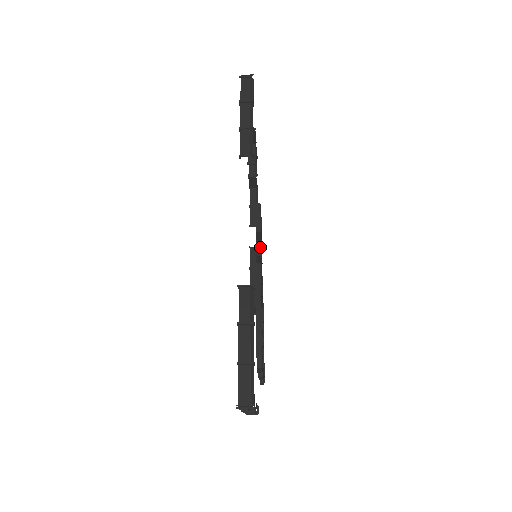
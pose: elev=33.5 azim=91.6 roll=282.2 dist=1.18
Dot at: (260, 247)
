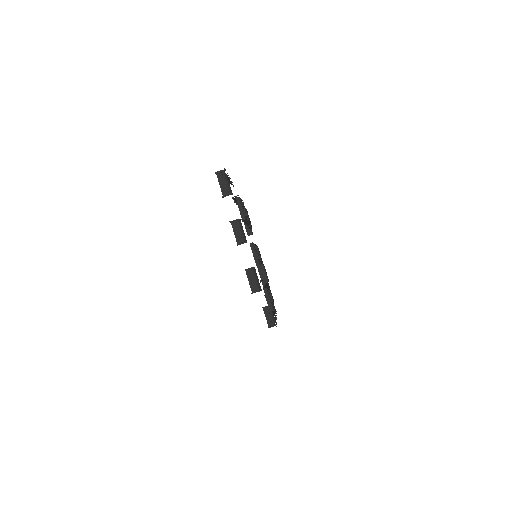
Dot at: occluded
